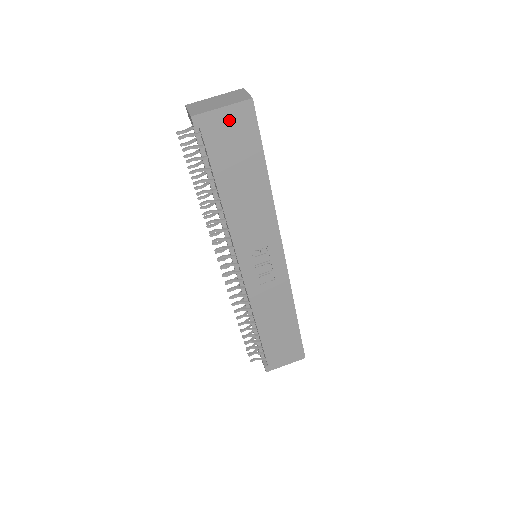
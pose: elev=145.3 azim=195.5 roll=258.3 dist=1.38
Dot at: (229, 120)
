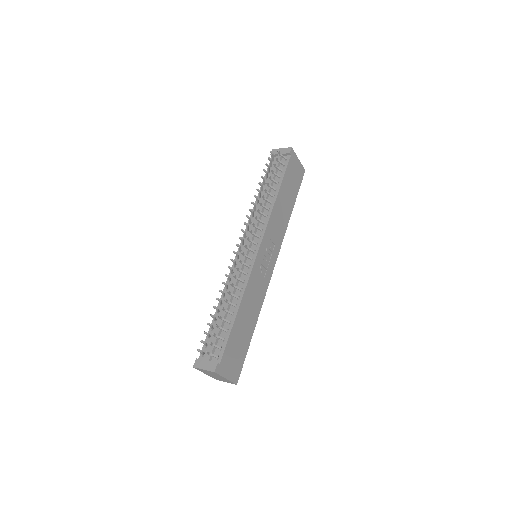
Dot at: (297, 167)
